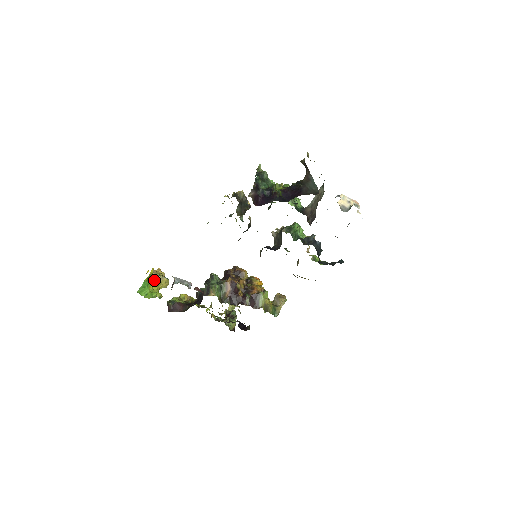
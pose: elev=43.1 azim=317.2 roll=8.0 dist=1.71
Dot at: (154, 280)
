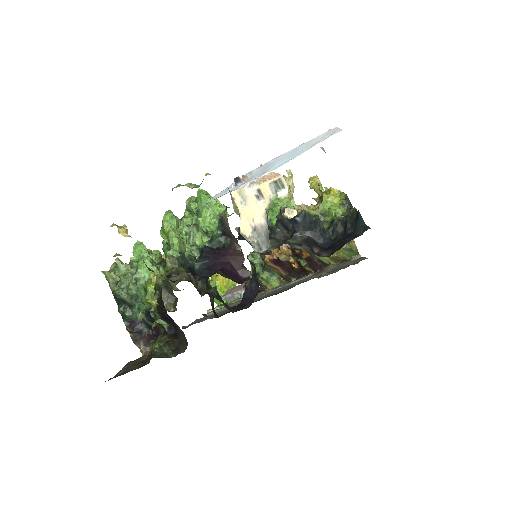
Dot at: (217, 279)
